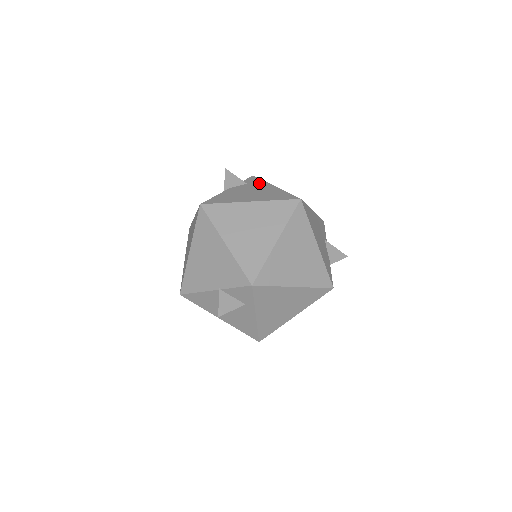
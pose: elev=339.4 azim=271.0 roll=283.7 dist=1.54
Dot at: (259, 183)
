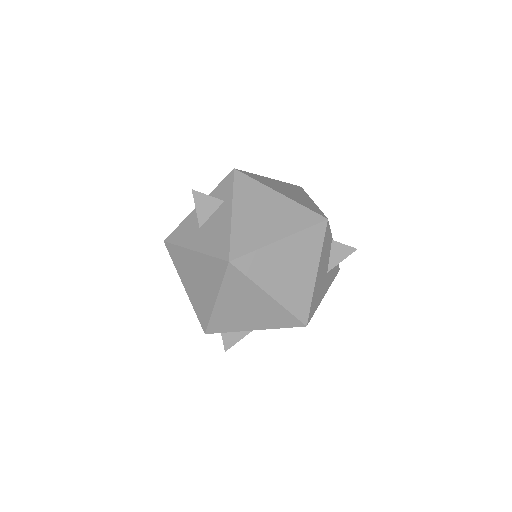
Dot at: occluded
